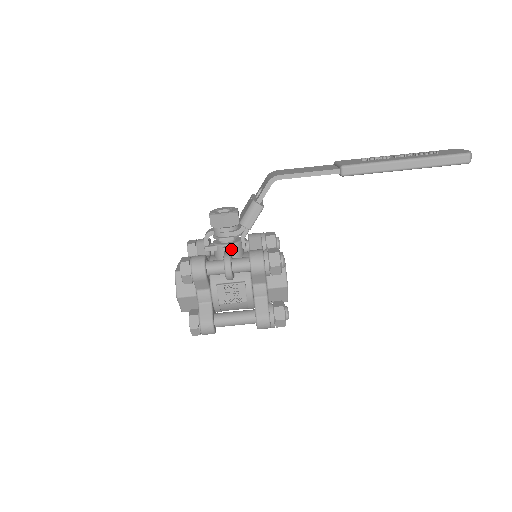
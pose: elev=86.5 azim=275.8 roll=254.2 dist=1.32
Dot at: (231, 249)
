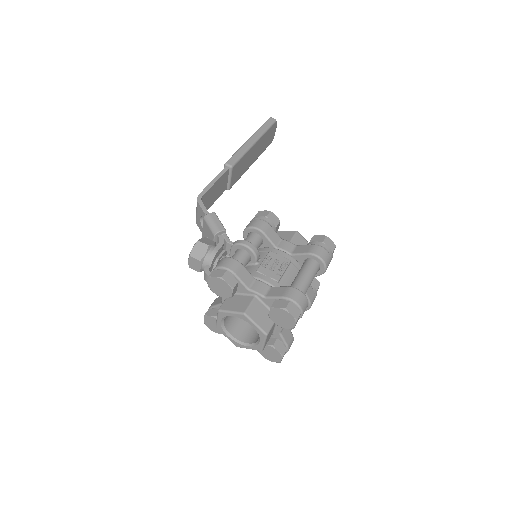
Dot at: occluded
